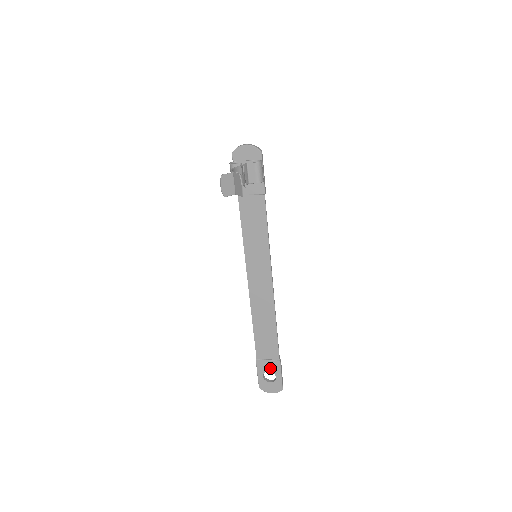
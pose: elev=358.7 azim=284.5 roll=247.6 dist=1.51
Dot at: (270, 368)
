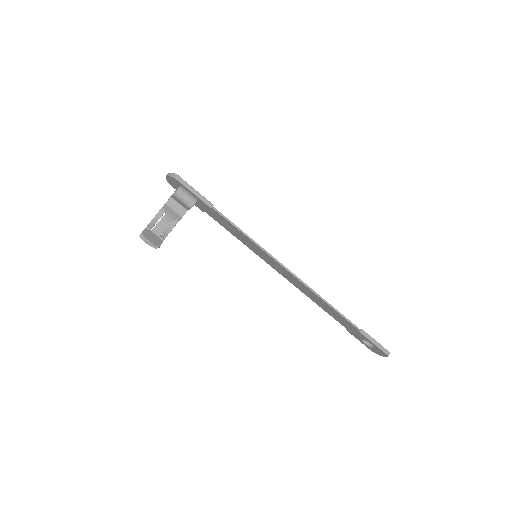
Dot at: (361, 337)
